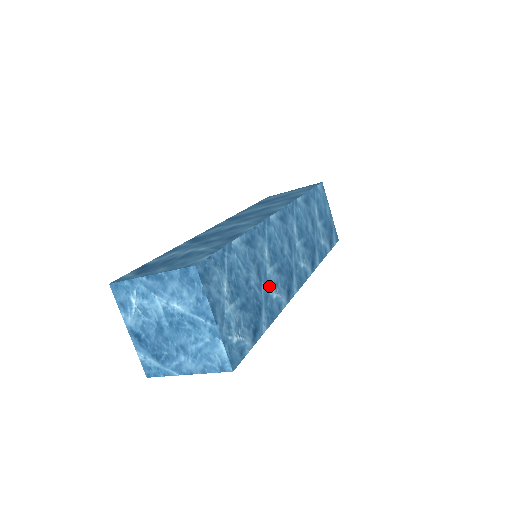
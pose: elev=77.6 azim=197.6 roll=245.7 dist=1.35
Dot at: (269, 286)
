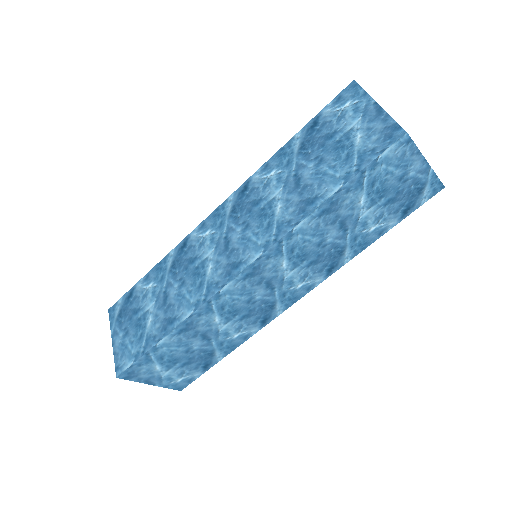
Dot at: (224, 336)
